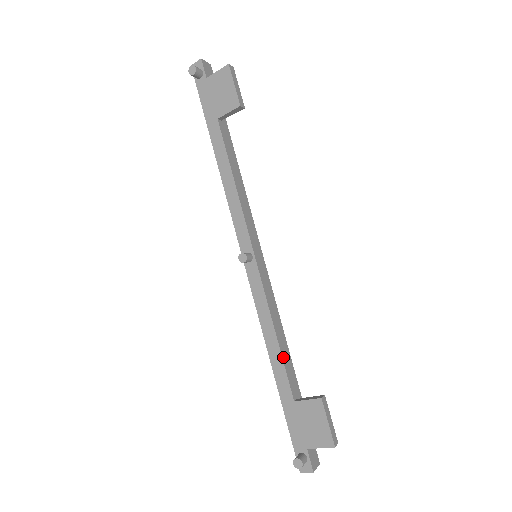
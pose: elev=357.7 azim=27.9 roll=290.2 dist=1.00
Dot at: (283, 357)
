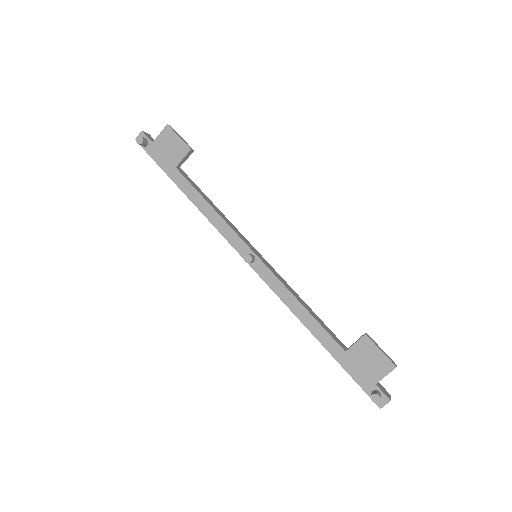
Dot at: (318, 322)
